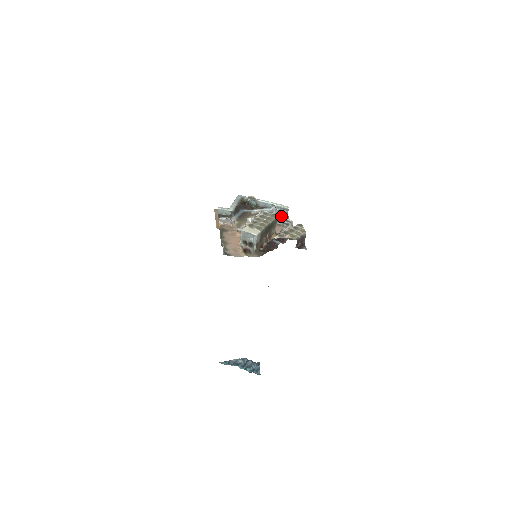
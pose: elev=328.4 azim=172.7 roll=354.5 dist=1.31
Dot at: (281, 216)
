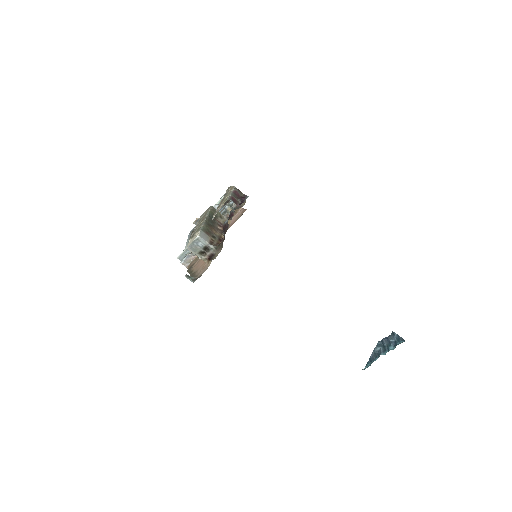
Dot at: occluded
